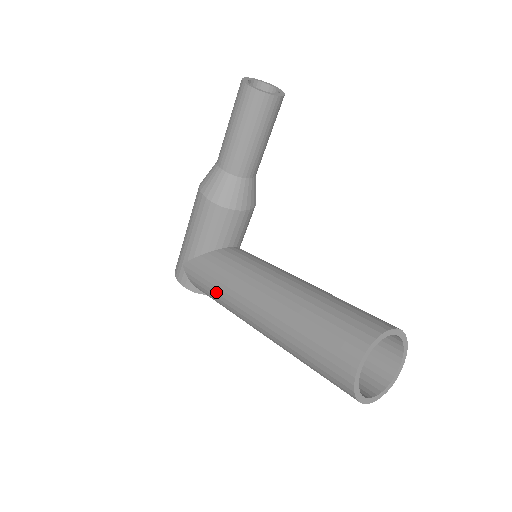
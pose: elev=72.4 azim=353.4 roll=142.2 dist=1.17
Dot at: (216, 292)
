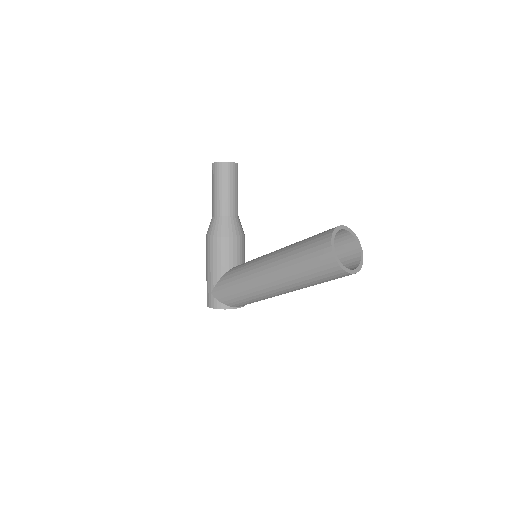
Dot at: (239, 288)
